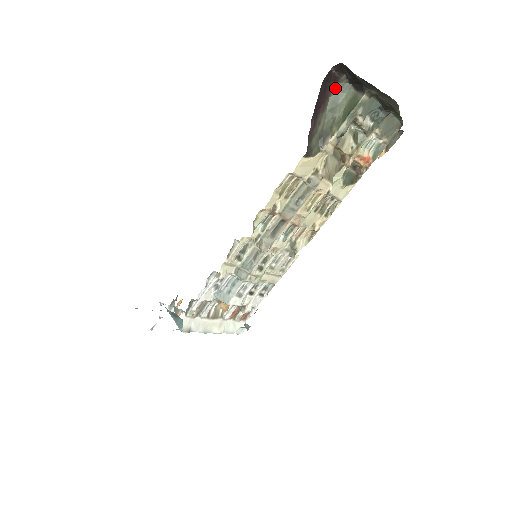
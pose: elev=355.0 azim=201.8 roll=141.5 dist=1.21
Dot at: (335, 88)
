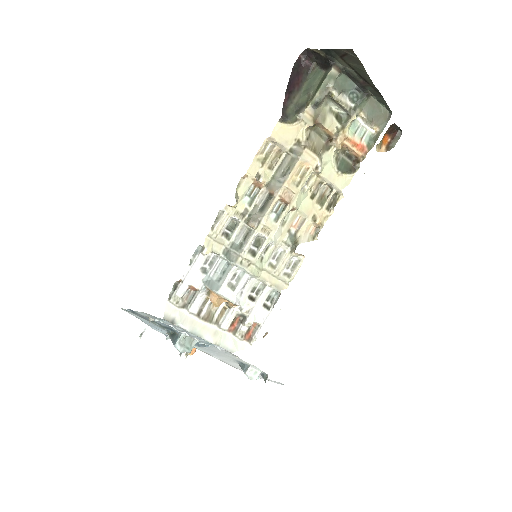
Dot at: (309, 76)
